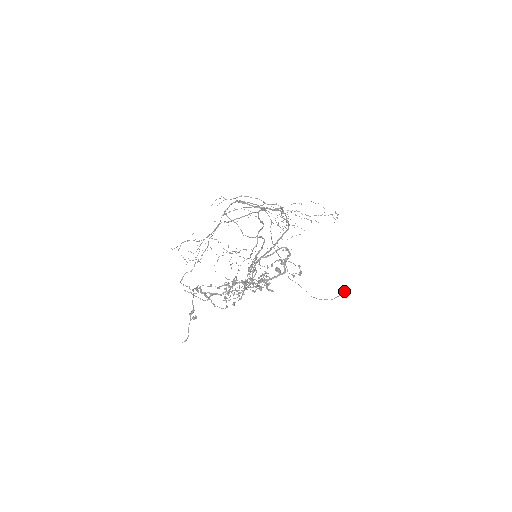
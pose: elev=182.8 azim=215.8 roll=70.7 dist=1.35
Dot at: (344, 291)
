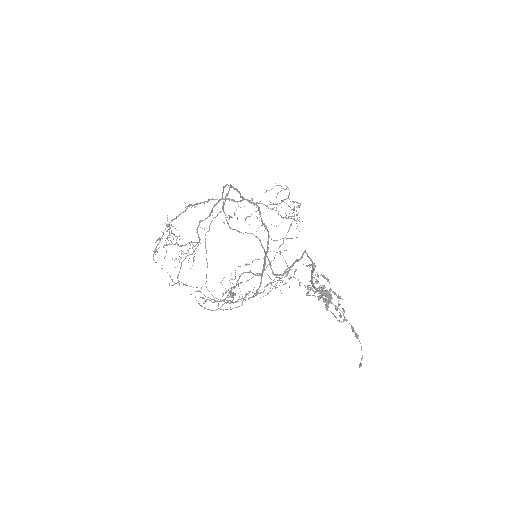
Dot at: (235, 293)
